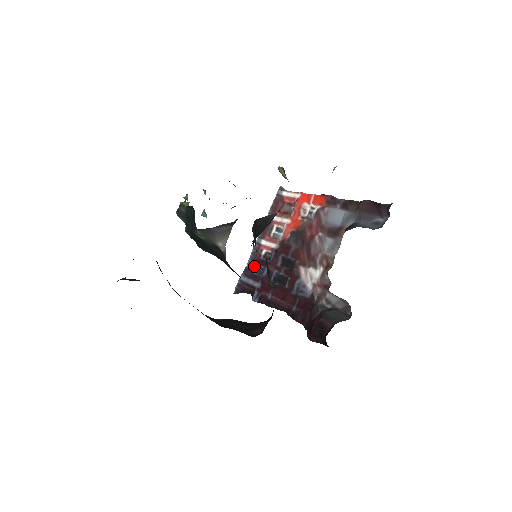
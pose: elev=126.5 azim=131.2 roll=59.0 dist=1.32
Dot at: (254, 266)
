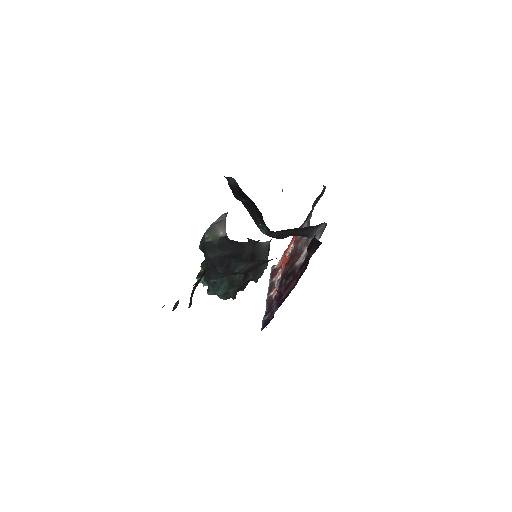
Dot at: (270, 308)
